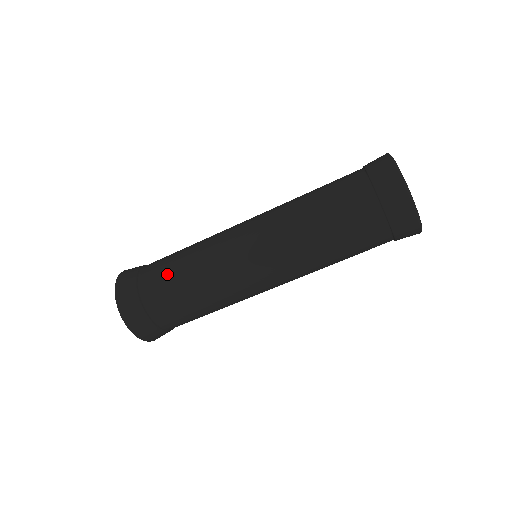
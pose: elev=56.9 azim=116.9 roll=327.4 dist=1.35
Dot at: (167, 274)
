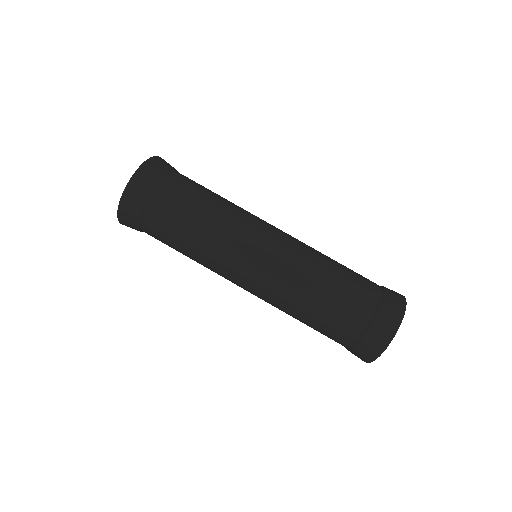
Dot at: (183, 211)
